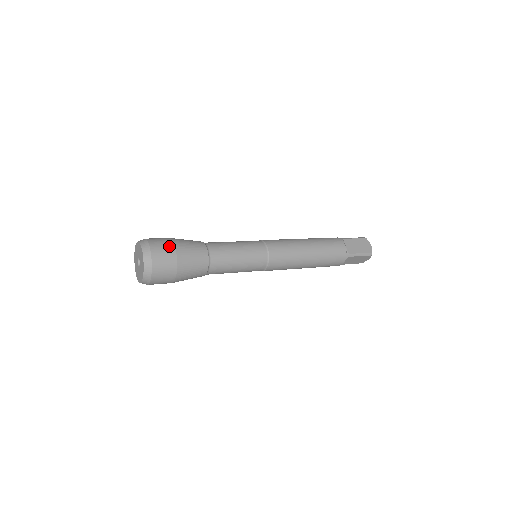
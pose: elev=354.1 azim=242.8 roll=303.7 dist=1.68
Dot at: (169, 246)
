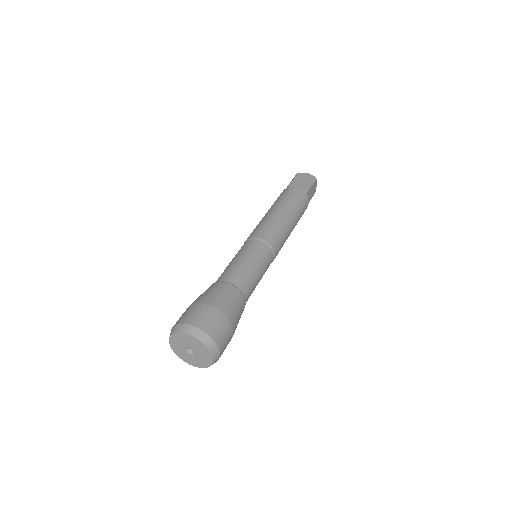
Dot at: (230, 333)
